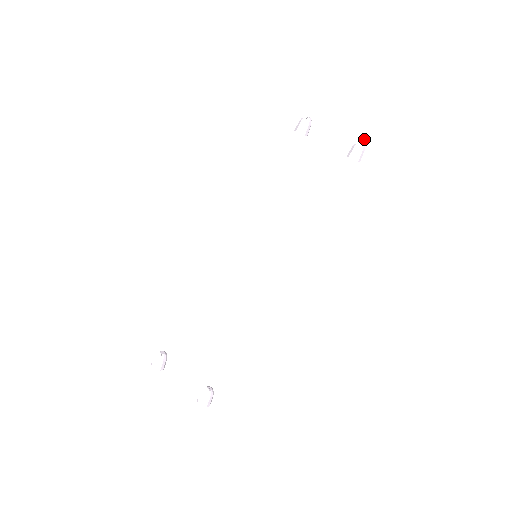
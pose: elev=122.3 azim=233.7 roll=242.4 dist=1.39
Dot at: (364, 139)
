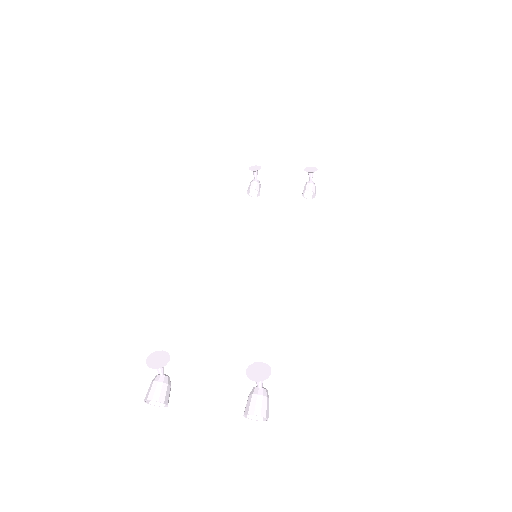
Dot at: (315, 169)
